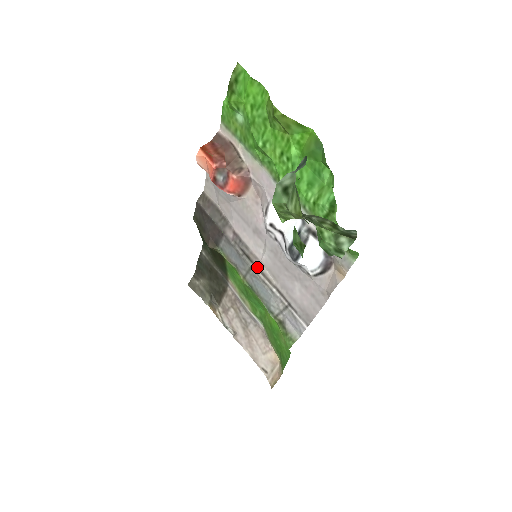
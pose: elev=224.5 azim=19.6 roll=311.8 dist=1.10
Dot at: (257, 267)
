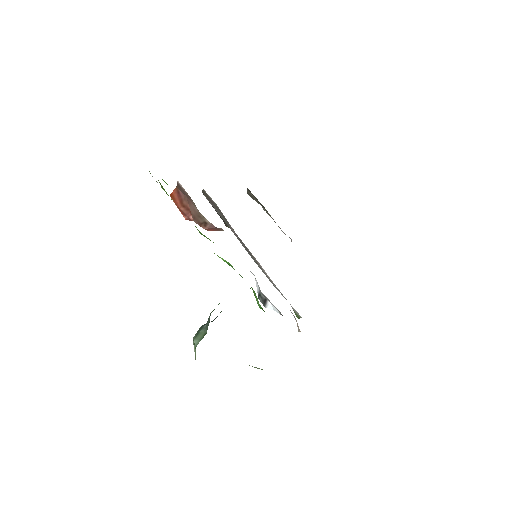
Dot at: (259, 265)
